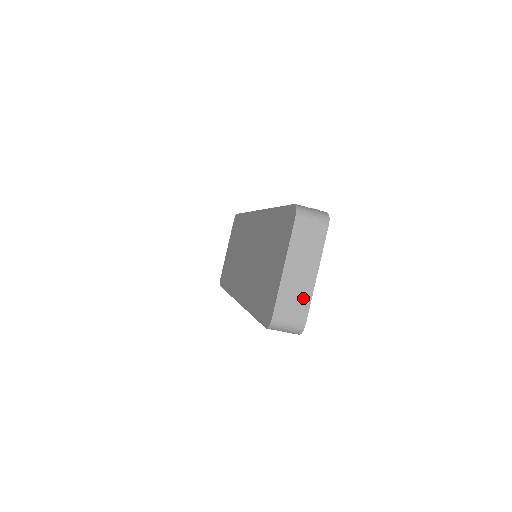
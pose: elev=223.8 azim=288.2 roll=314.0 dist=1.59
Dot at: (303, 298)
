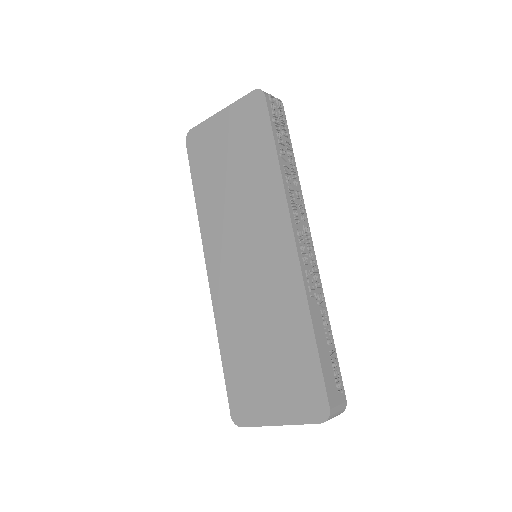
Dot at: occluded
